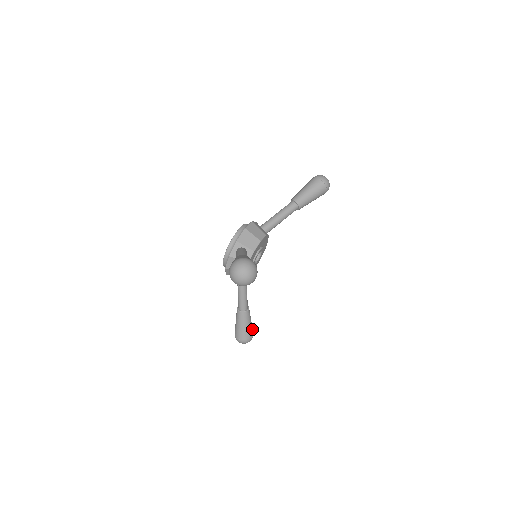
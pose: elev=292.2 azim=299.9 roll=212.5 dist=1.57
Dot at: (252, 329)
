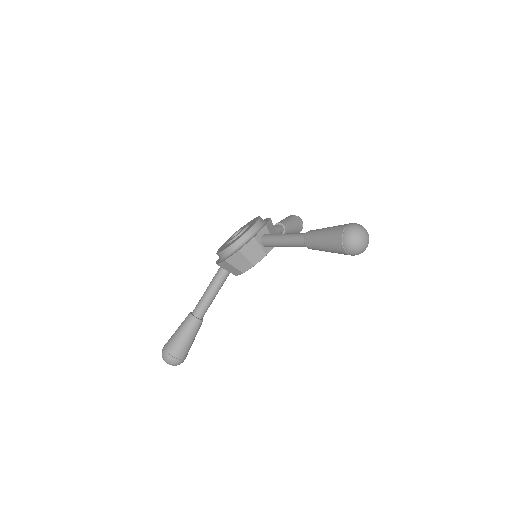
Dot at: (297, 232)
